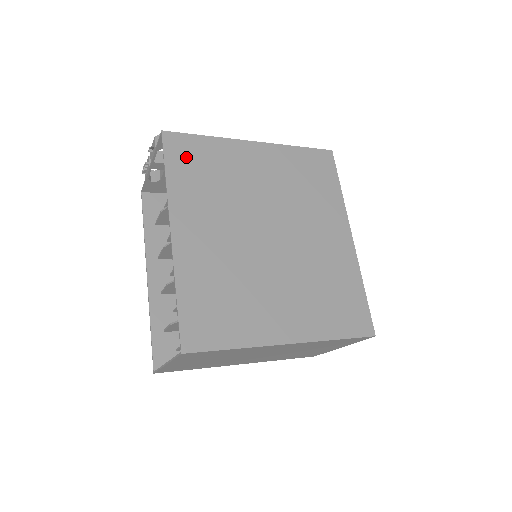
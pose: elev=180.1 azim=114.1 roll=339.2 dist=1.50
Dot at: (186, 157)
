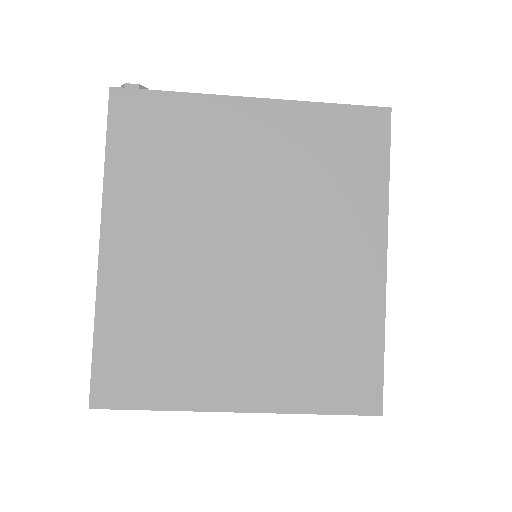
Dot at: (140, 129)
